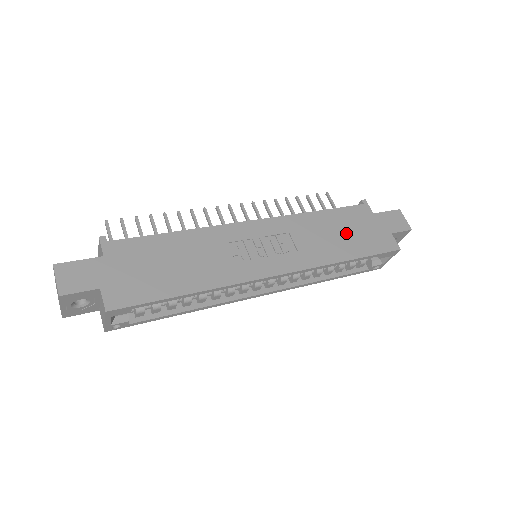
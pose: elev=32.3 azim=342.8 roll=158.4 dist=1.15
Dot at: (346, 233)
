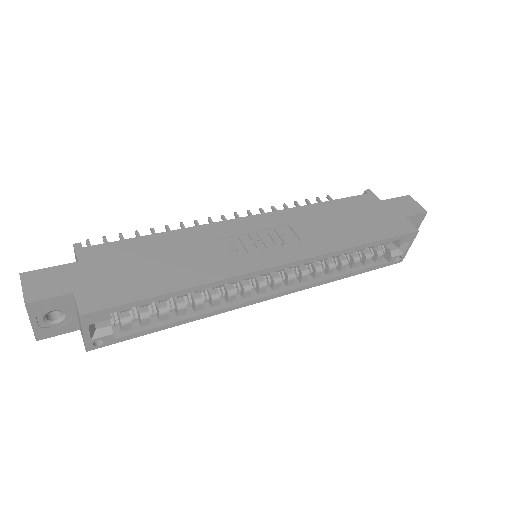
Dot at: (353, 220)
